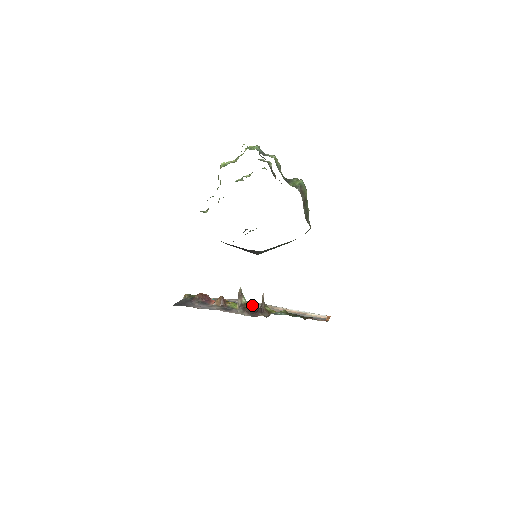
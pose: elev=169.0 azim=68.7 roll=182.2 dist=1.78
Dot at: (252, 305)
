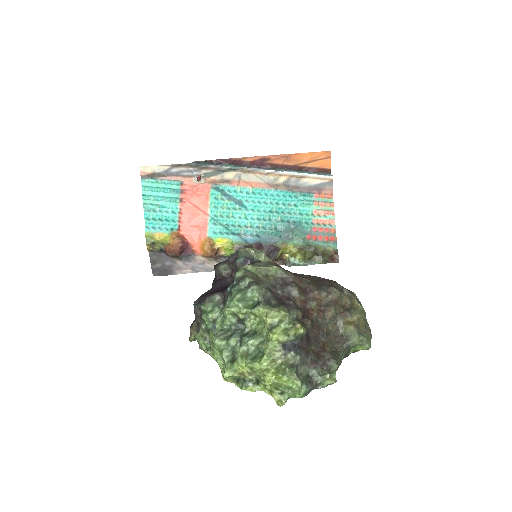
Dot at: occluded
